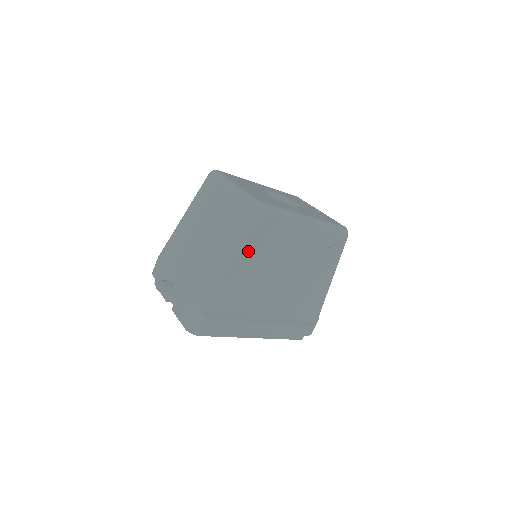
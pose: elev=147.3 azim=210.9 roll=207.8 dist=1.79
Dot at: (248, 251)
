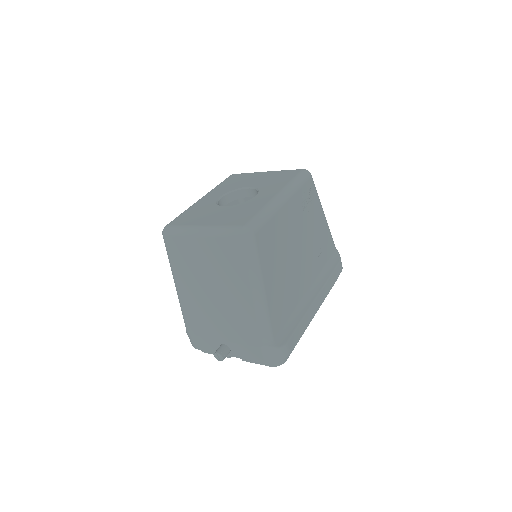
Dot at: (267, 271)
